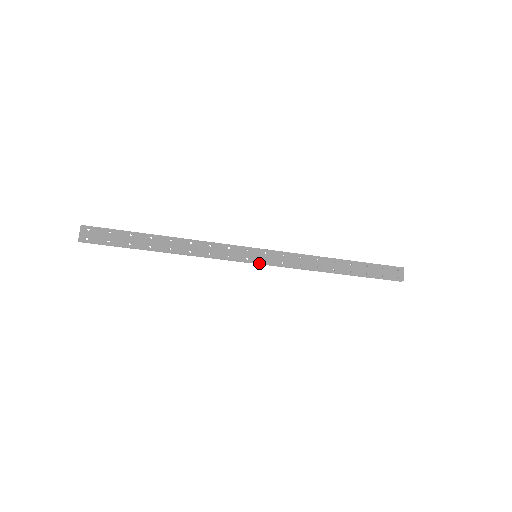
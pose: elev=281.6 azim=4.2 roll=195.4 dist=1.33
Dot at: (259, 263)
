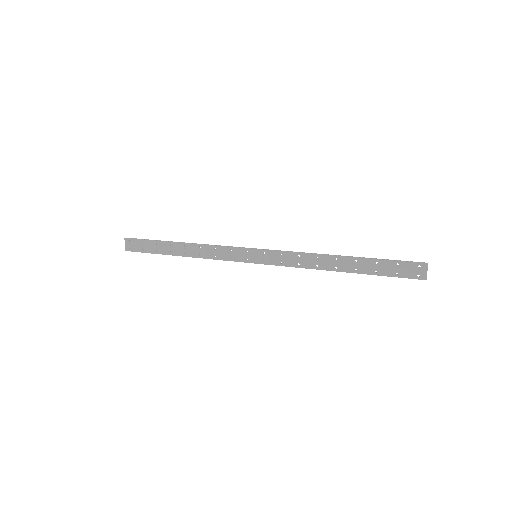
Dot at: (258, 263)
